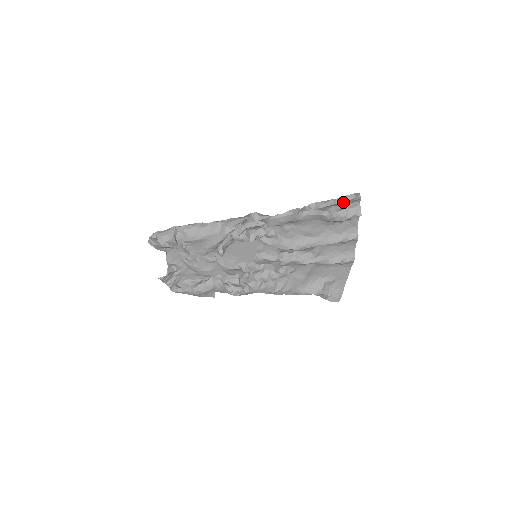
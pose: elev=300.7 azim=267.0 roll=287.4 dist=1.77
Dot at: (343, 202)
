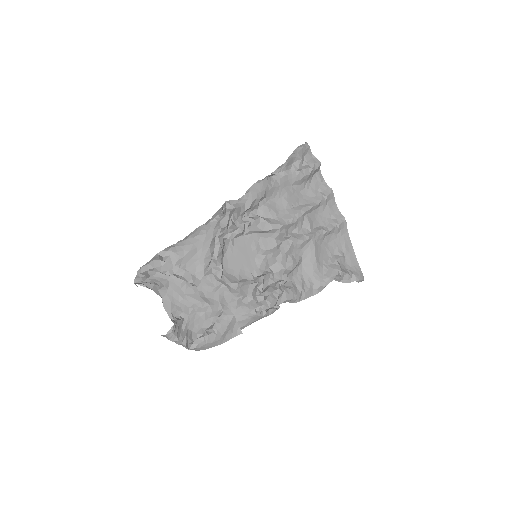
Dot at: (298, 153)
